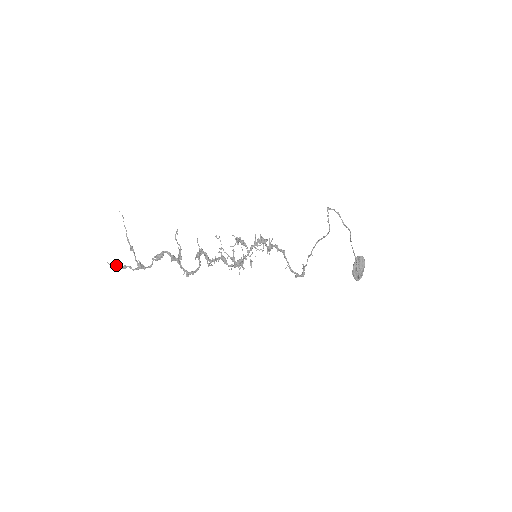
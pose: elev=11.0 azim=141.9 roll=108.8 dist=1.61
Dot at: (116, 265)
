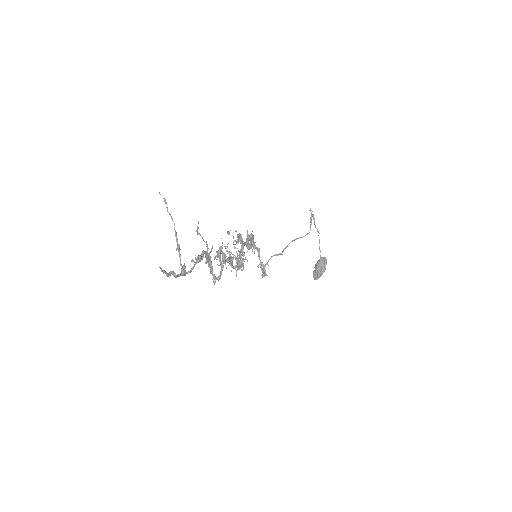
Dot at: occluded
